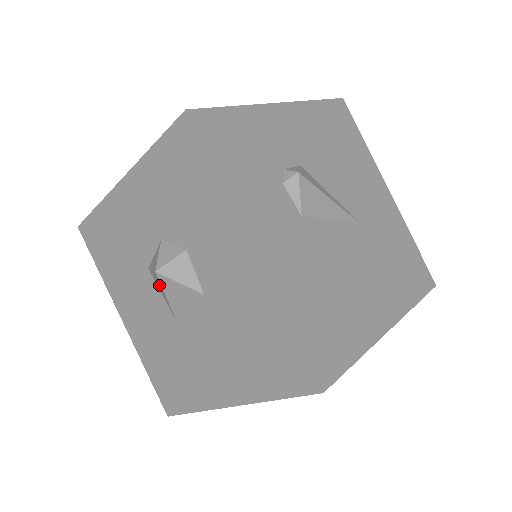
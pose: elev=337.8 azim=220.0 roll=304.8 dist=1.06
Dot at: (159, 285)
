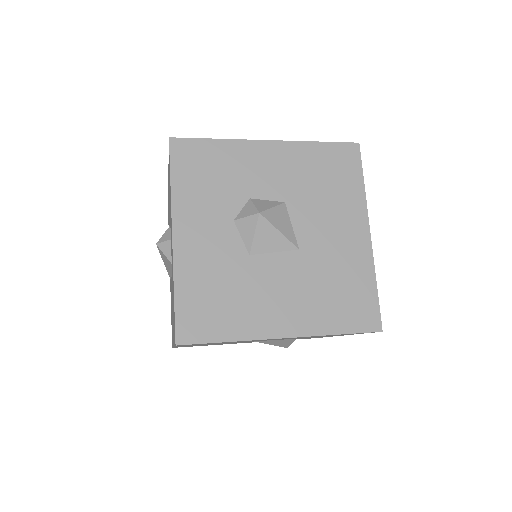
Dot at: (268, 236)
